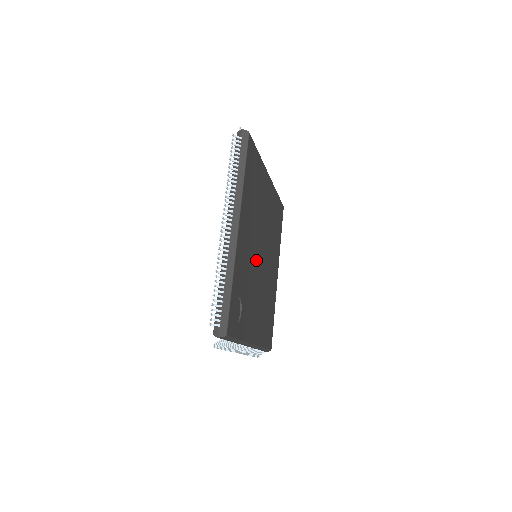
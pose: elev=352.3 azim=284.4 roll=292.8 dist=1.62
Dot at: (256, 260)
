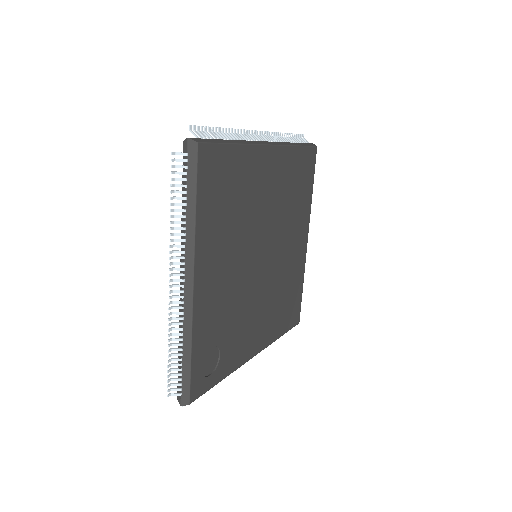
Dot at: (248, 274)
